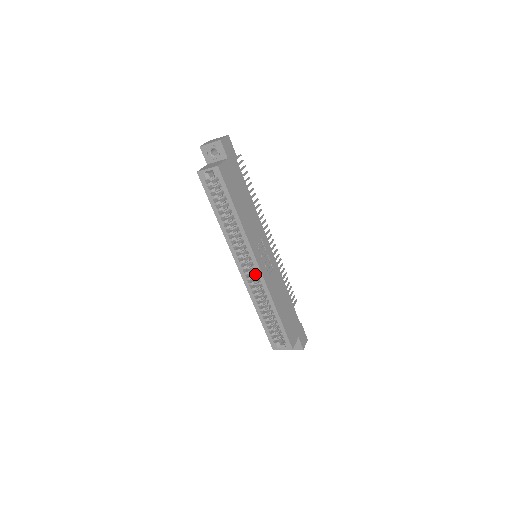
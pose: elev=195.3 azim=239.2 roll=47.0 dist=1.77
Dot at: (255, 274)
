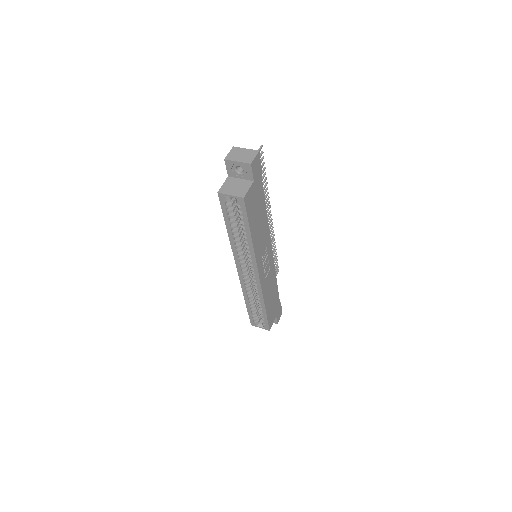
Dot at: occluded
